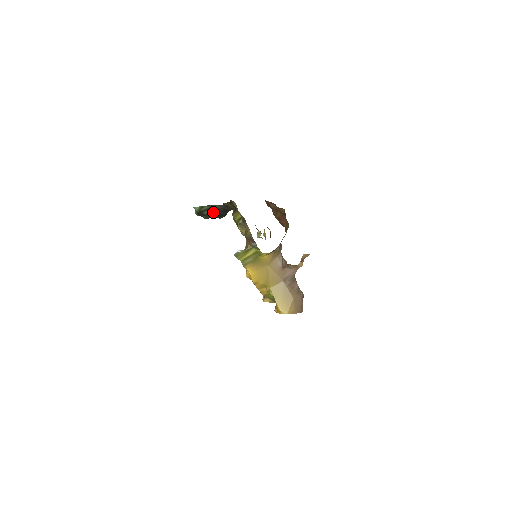
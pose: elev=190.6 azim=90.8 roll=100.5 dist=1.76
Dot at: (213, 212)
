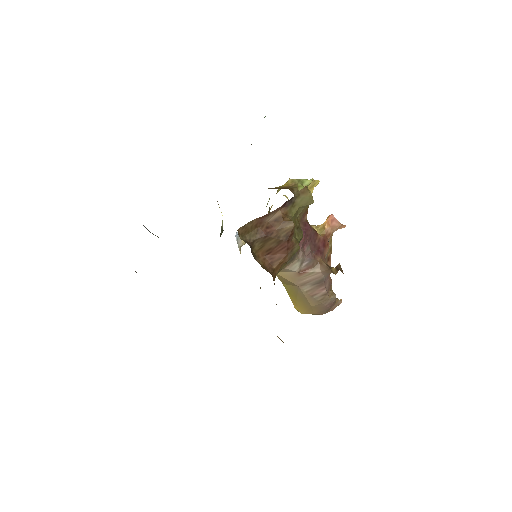
Dot at: occluded
